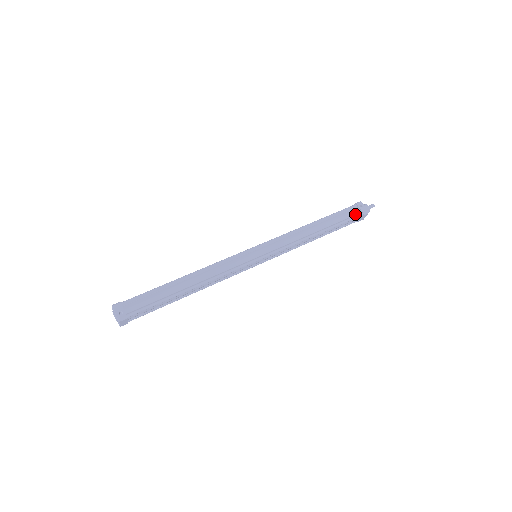
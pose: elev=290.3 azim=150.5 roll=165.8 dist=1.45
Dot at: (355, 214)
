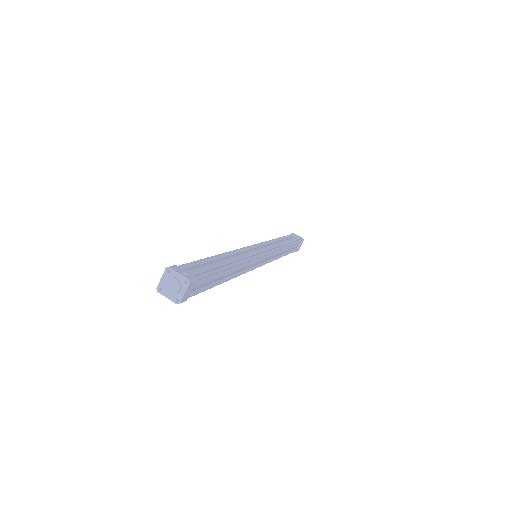
Dot at: (296, 240)
